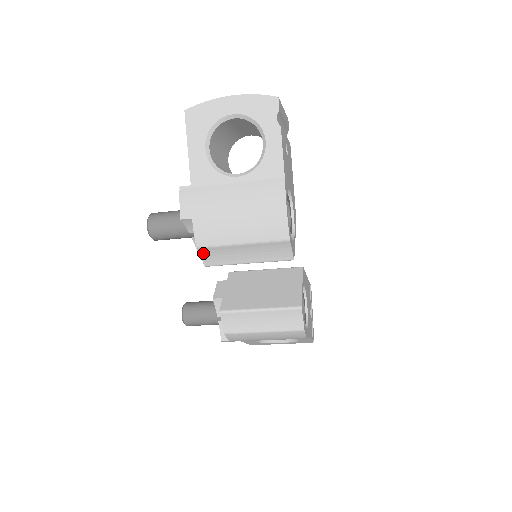
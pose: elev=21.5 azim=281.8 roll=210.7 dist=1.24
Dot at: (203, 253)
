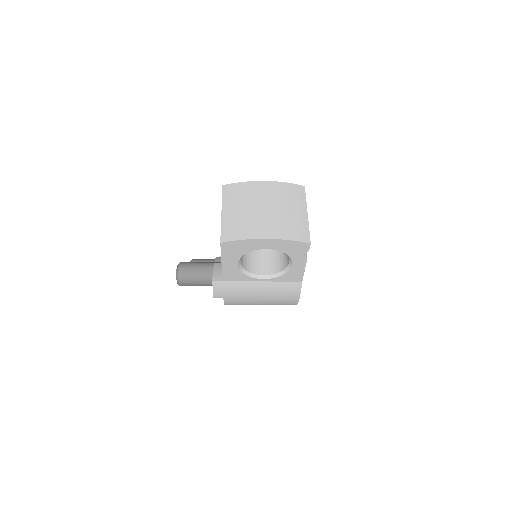
Dot at: occluded
